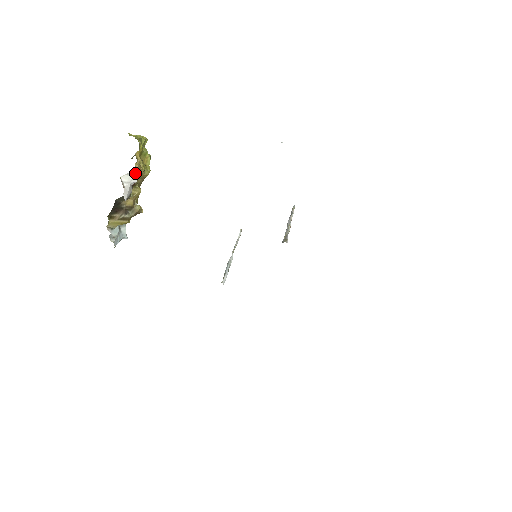
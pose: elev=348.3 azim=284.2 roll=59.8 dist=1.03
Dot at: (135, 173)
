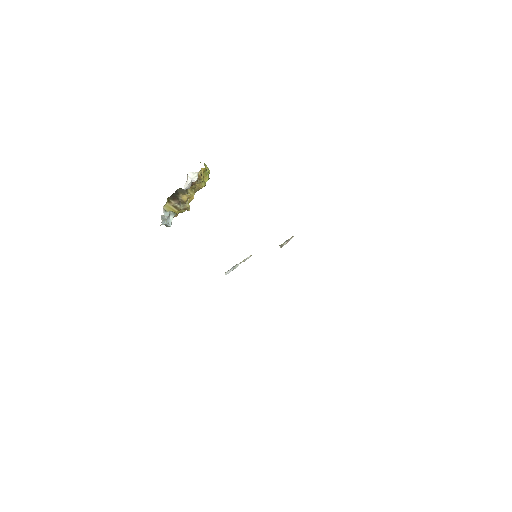
Dot at: (197, 175)
